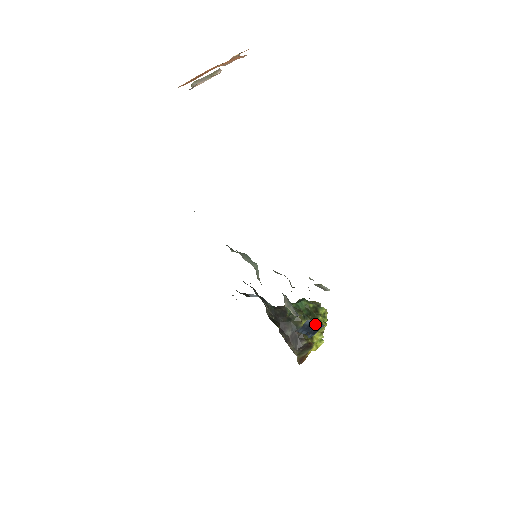
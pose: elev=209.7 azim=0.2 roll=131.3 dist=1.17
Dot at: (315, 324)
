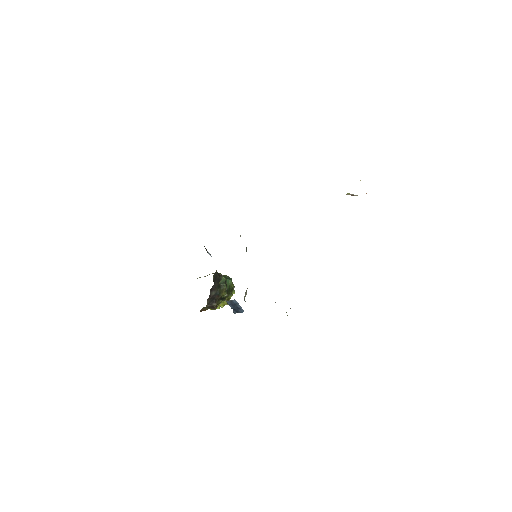
Dot at: (239, 306)
